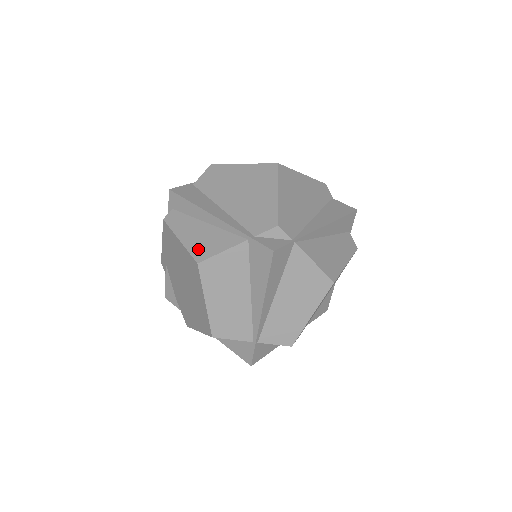
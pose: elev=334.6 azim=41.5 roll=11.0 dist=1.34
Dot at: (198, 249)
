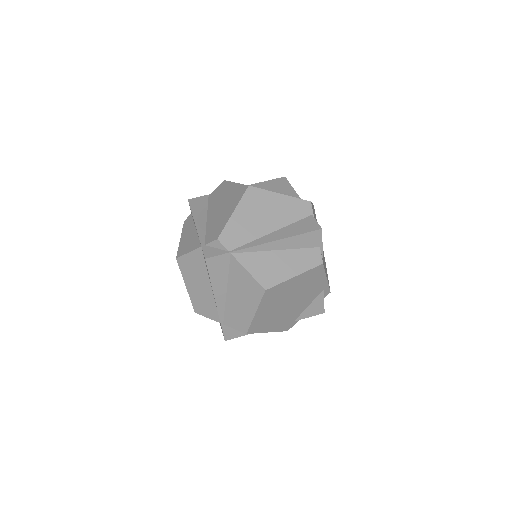
Dot at: (182, 248)
